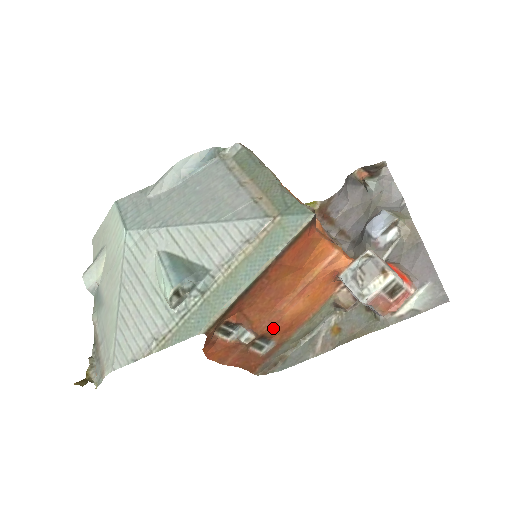
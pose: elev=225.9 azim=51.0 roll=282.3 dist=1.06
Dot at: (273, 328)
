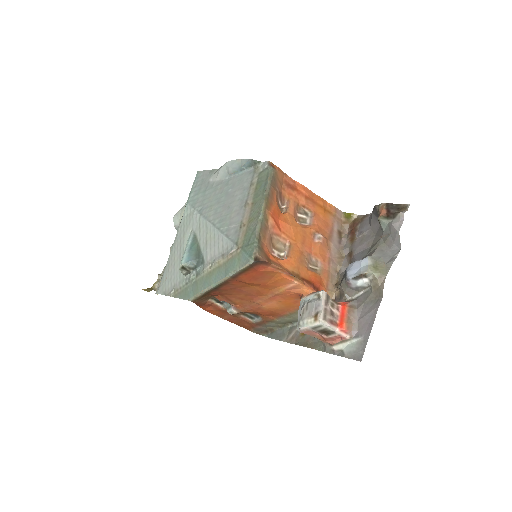
Dot at: (256, 311)
